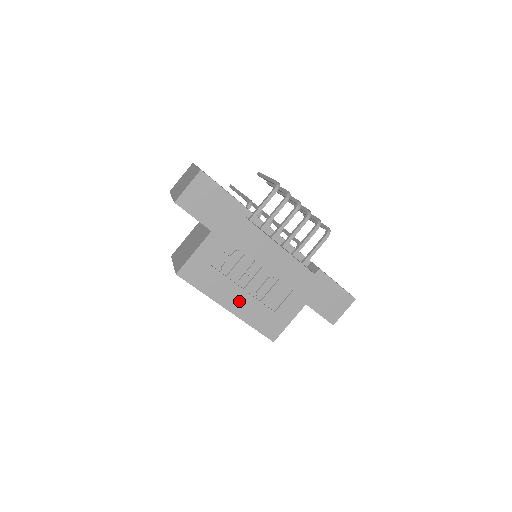
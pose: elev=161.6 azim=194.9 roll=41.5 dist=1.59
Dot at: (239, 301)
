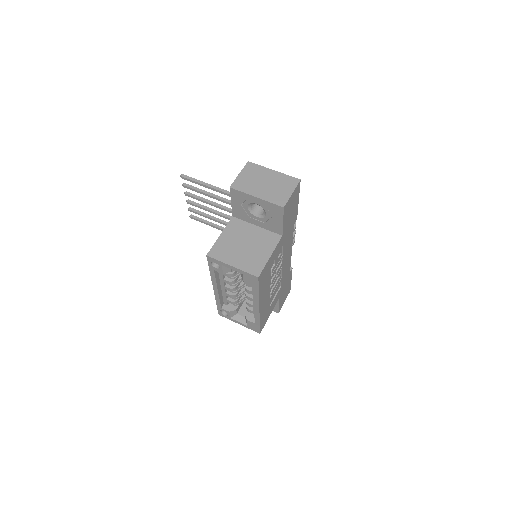
Dot at: (265, 299)
